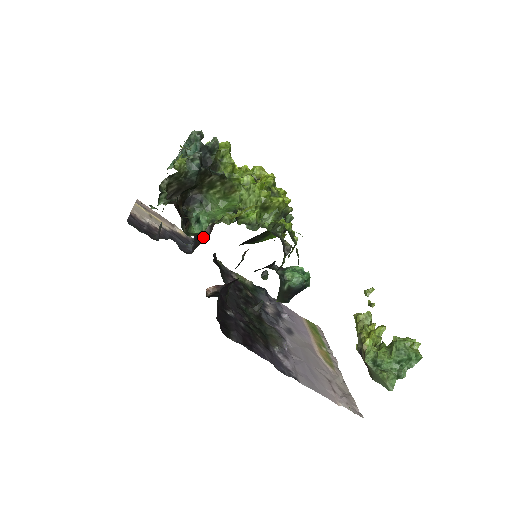
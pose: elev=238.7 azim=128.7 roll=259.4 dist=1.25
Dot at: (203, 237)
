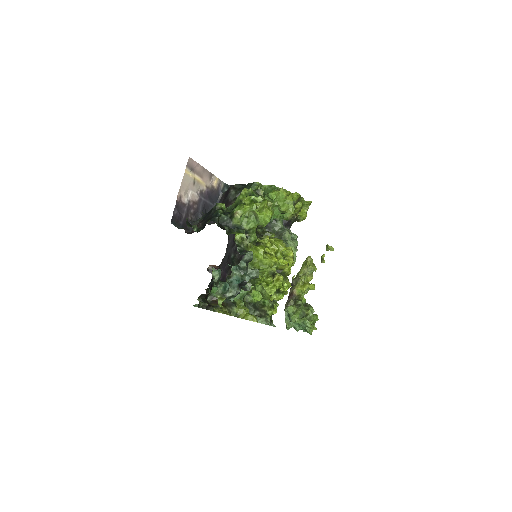
Dot at: occluded
